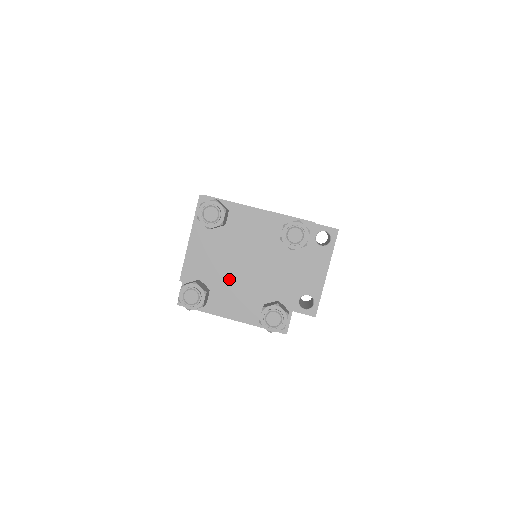
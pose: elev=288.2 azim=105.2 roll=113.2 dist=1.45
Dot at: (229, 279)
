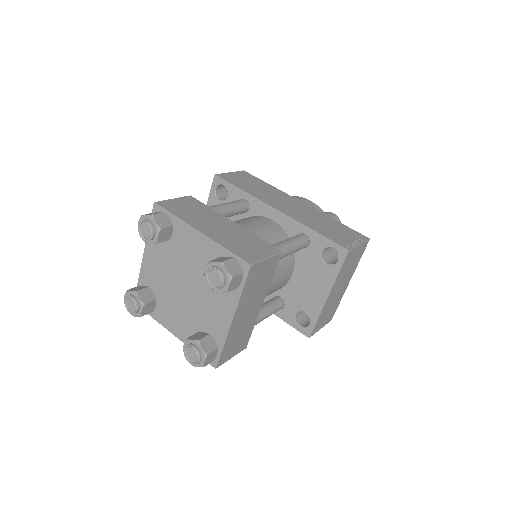
Dot at: (172, 295)
